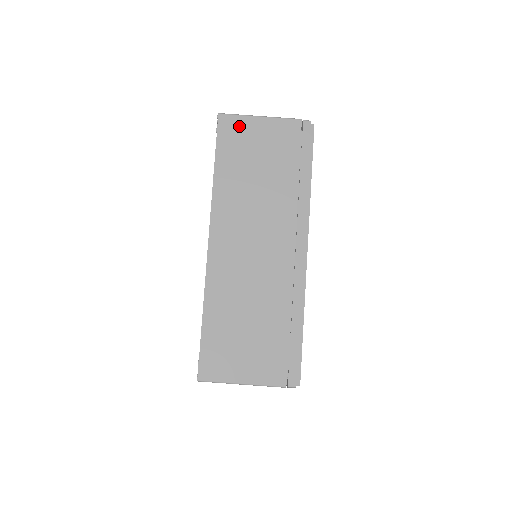
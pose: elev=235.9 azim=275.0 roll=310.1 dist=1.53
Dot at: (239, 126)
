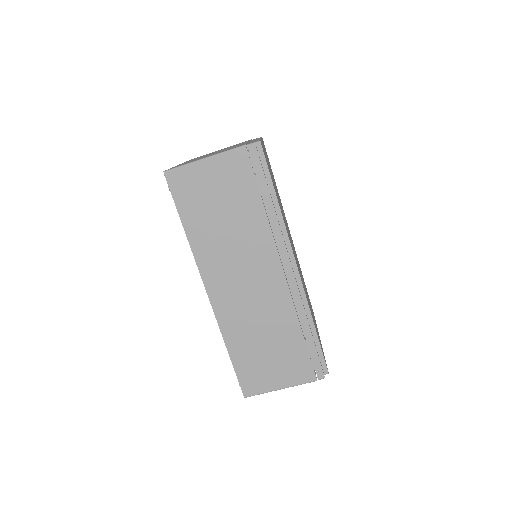
Dot at: (188, 177)
